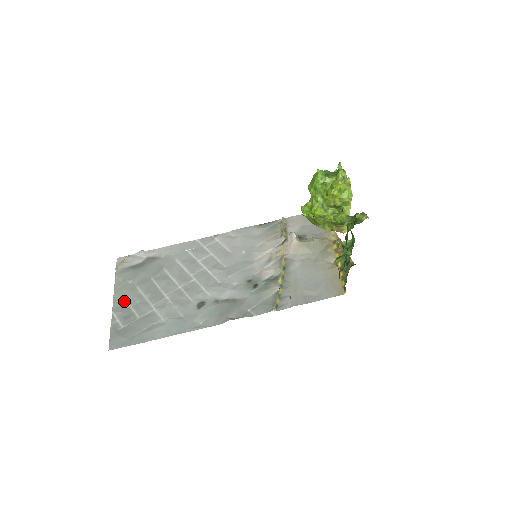
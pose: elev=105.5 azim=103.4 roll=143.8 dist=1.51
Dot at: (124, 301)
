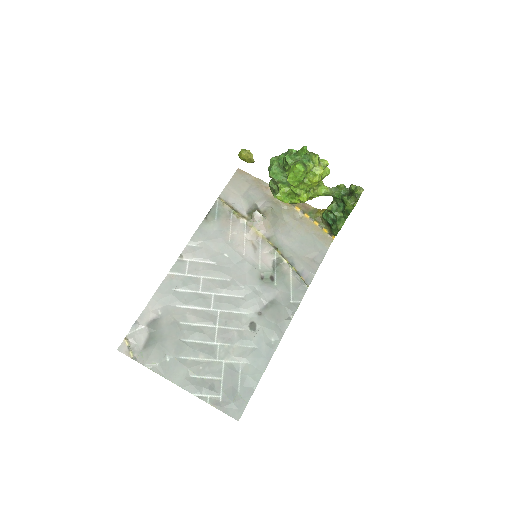
Dot at: (189, 378)
